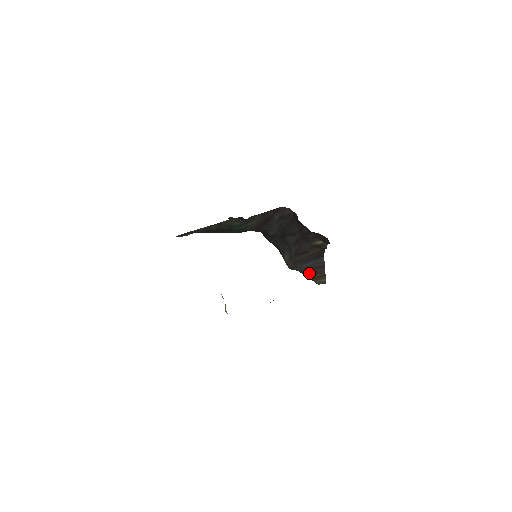
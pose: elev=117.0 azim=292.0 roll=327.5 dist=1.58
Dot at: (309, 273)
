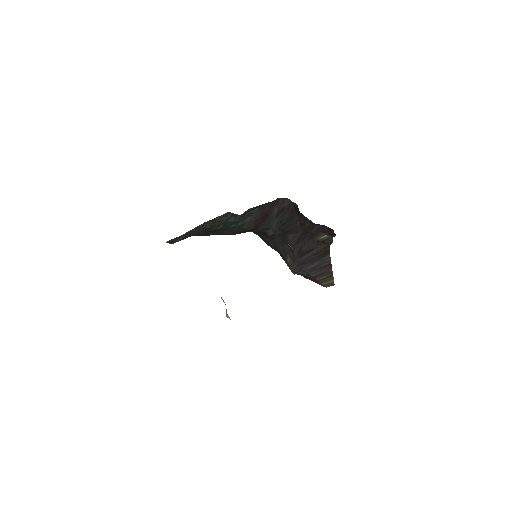
Dot at: (315, 275)
